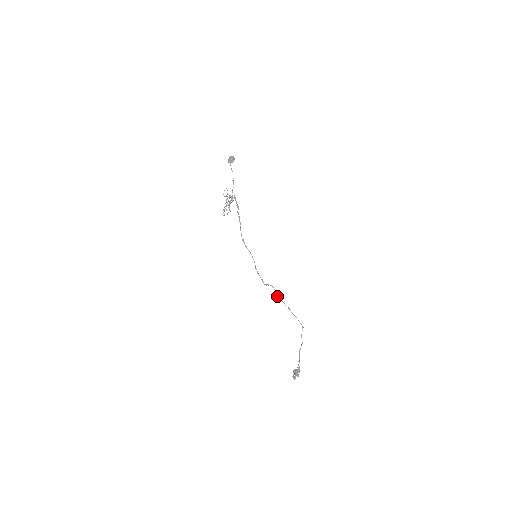
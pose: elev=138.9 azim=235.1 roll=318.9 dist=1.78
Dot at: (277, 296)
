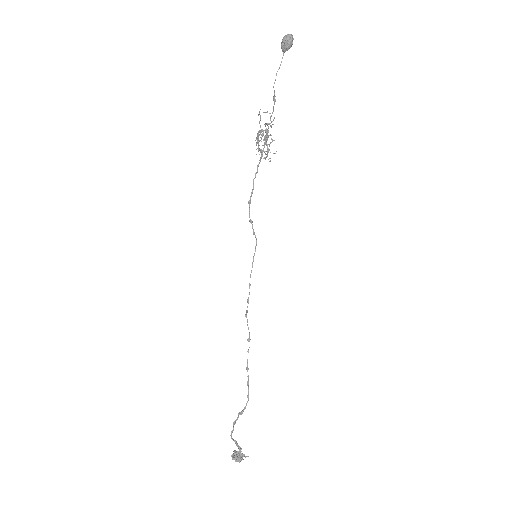
Dot at: (248, 339)
